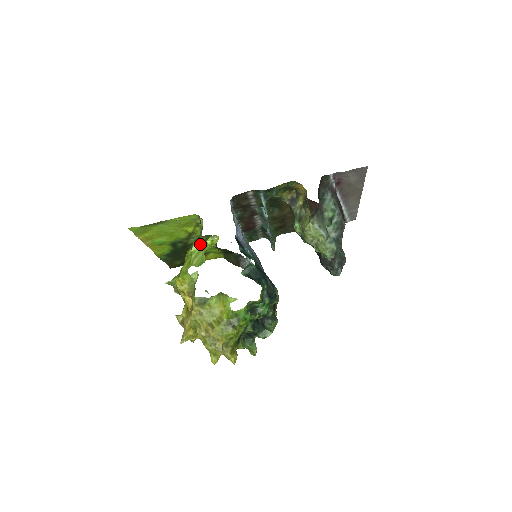
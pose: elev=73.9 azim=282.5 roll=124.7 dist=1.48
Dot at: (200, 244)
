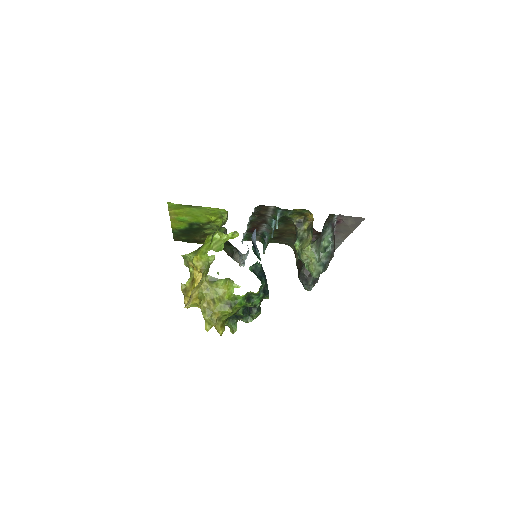
Dot at: (222, 234)
